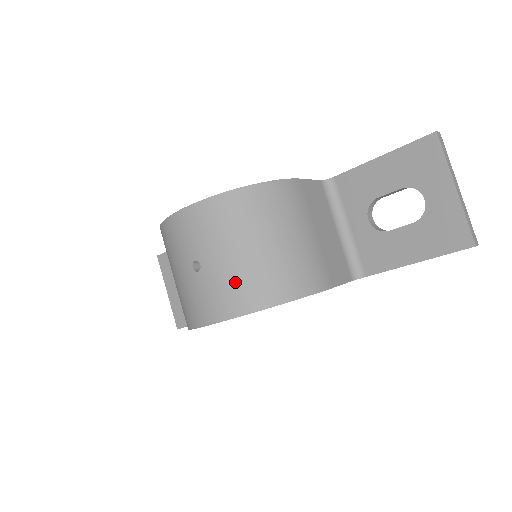
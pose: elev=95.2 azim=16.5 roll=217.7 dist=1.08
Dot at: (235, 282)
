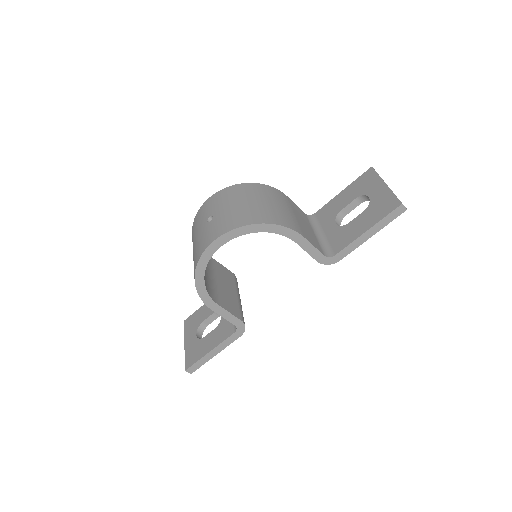
Dot at: (233, 216)
